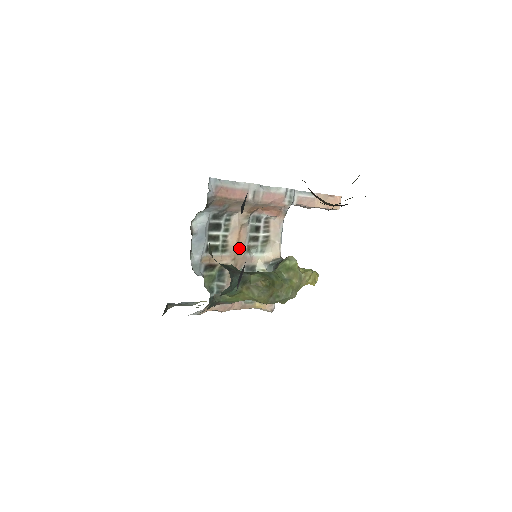
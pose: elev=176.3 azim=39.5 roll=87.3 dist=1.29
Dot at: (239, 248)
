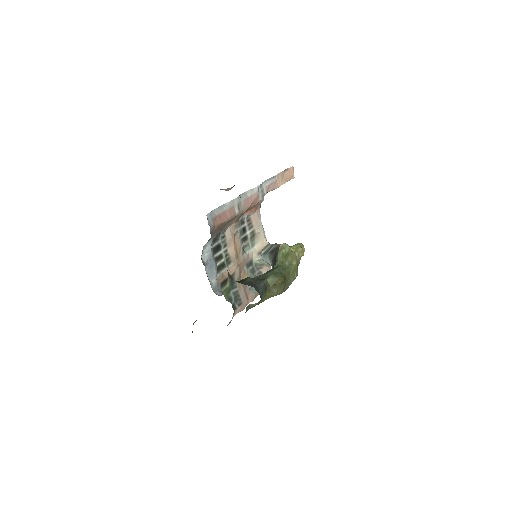
Dot at: (238, 254)
